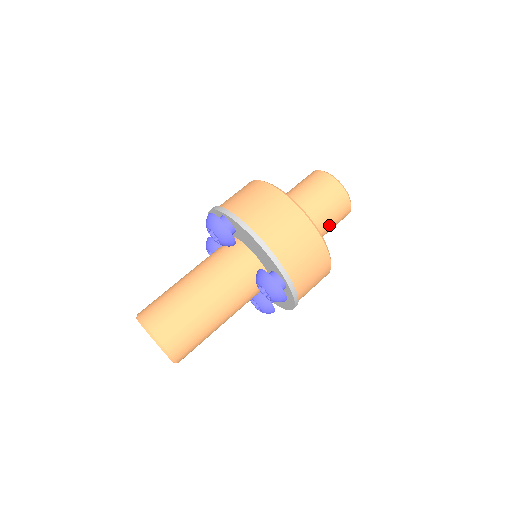
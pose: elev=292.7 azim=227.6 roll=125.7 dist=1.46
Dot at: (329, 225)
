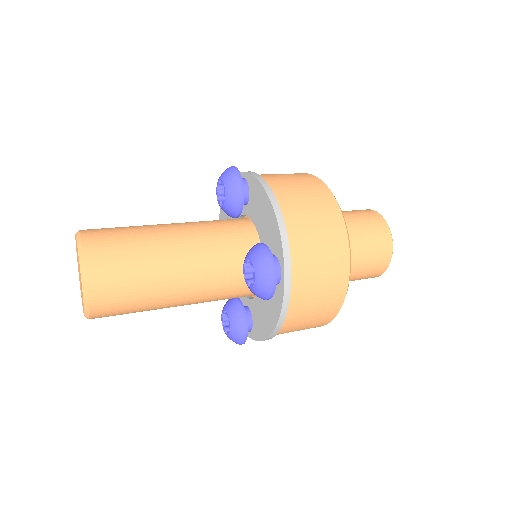
Dot at: (344, 215)
